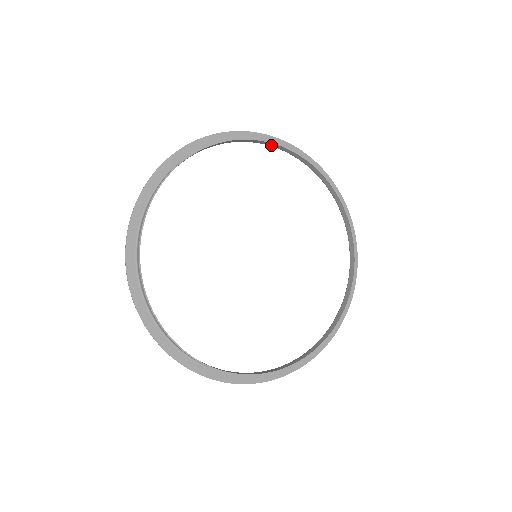
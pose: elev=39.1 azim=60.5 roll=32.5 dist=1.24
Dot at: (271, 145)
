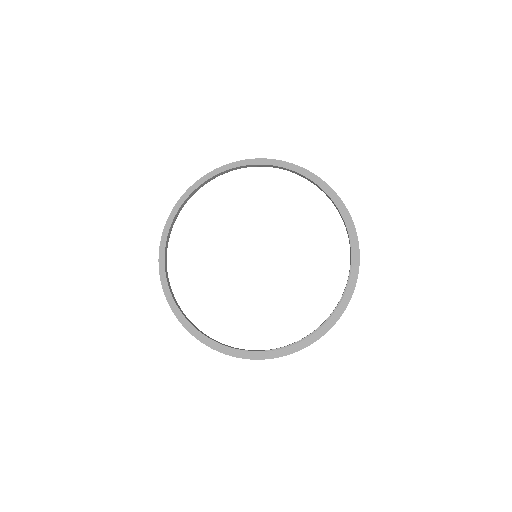
Dot at: (234, 169)
